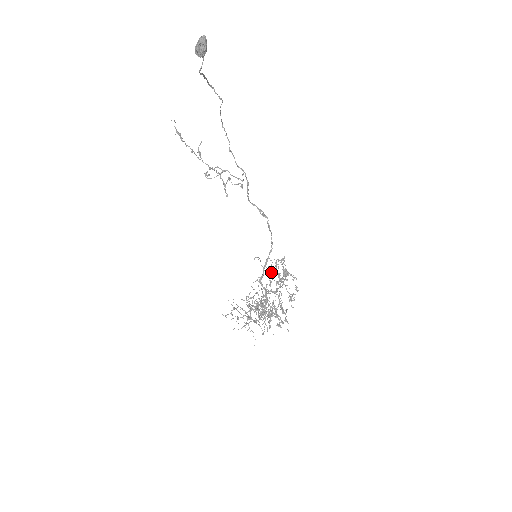
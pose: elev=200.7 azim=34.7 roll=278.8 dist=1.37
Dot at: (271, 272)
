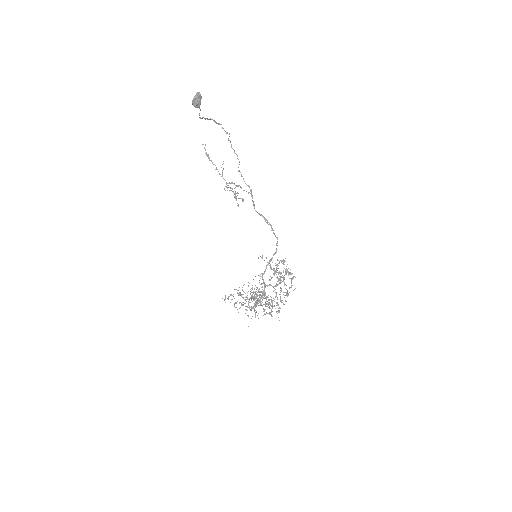
Dot at: (273, 270)
